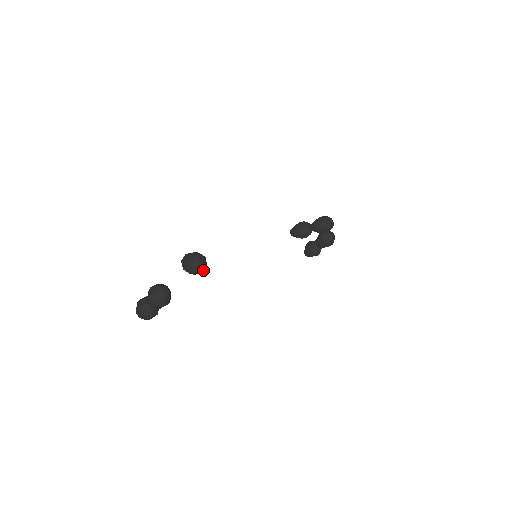
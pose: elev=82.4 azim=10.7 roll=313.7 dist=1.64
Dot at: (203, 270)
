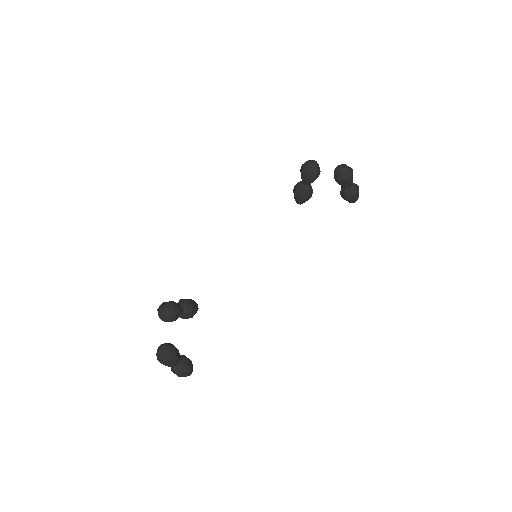
Dot at: (173, 314)
